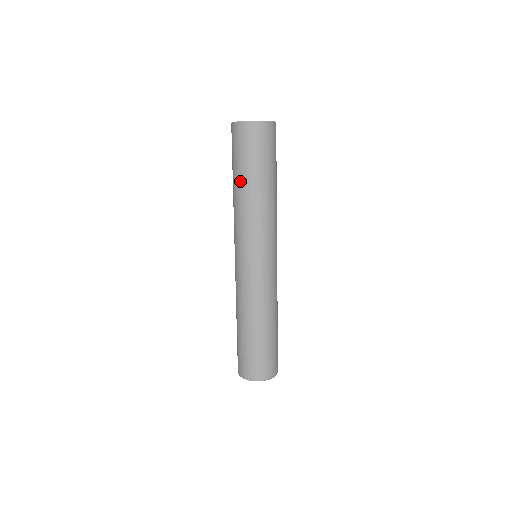
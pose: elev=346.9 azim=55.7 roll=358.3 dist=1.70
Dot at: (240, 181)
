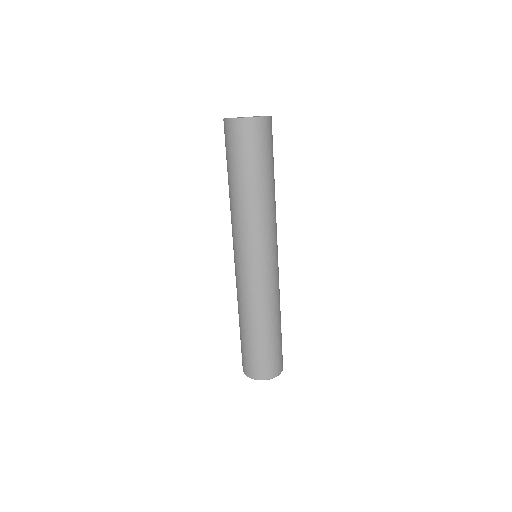
Dot at: (229, 181)
